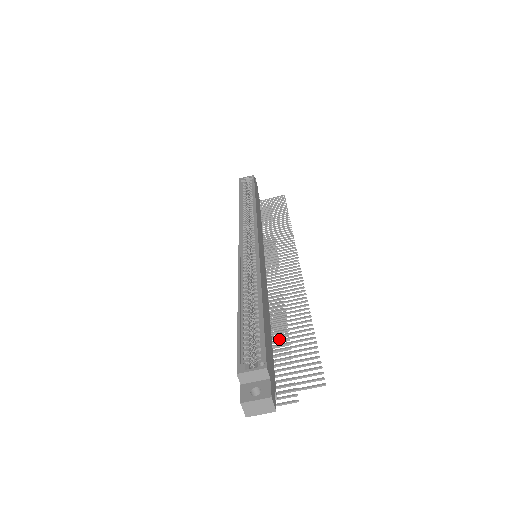
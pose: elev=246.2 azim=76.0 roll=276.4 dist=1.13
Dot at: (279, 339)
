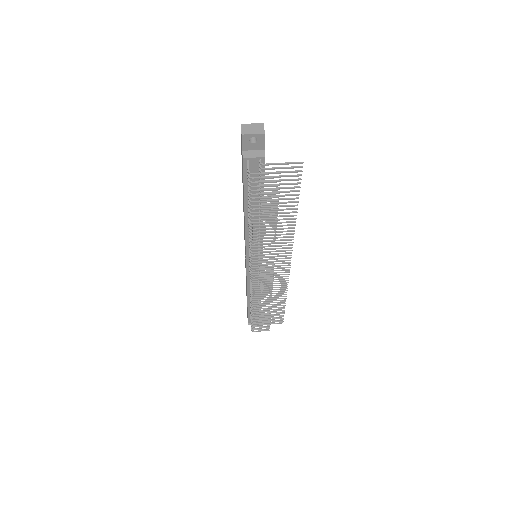
Dot at: (270, 203)
